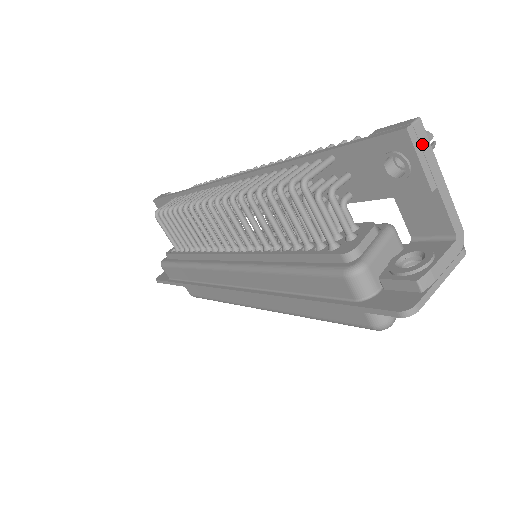
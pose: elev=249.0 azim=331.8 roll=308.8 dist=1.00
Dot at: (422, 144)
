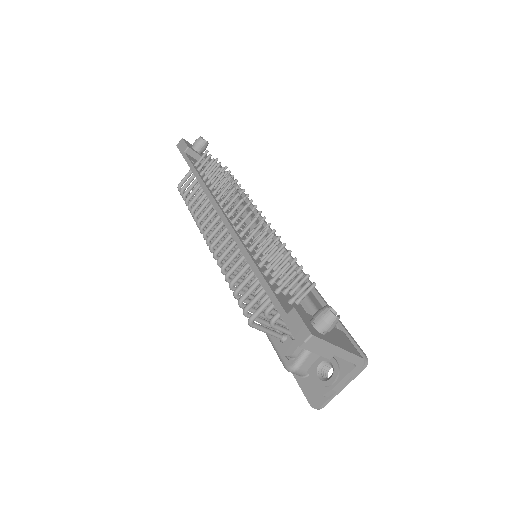
Dot at: (316, 345)
